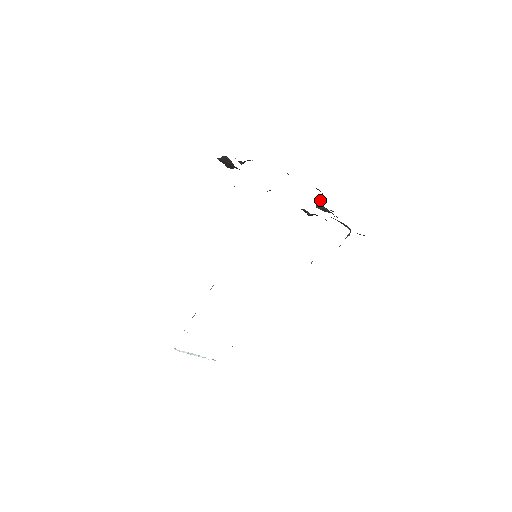
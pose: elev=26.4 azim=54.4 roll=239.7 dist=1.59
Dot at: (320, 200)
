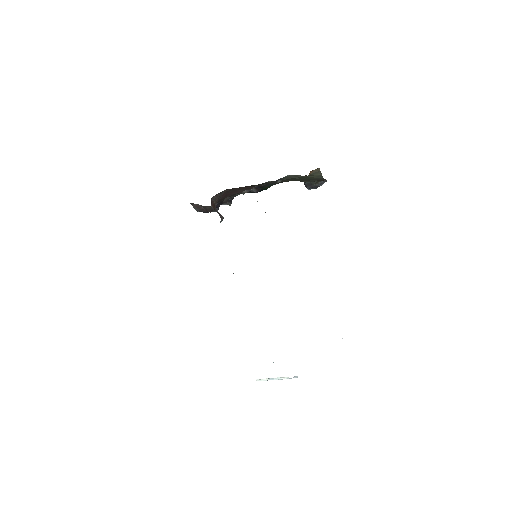
Dot at: occluded
